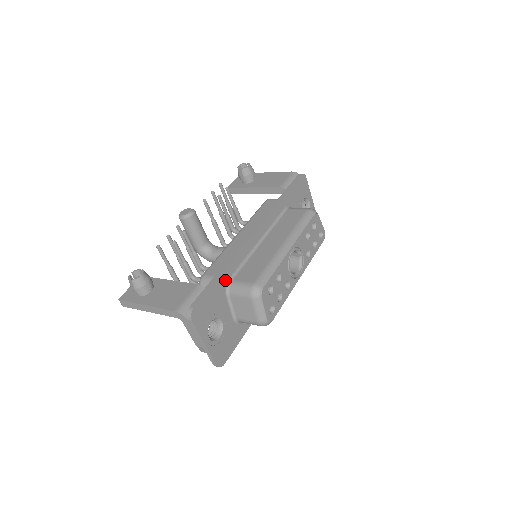
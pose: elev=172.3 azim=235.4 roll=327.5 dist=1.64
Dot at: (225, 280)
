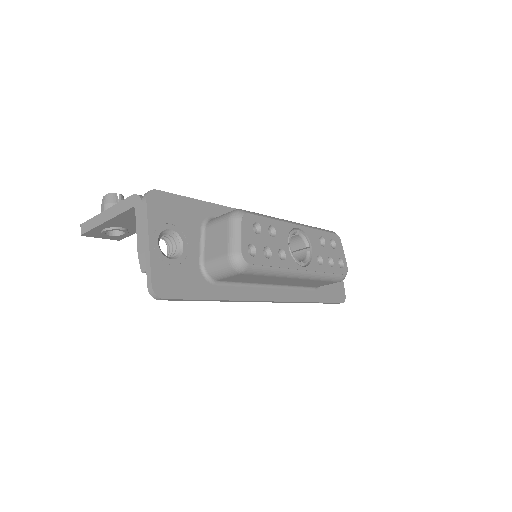
Dot at: (207, 213)
